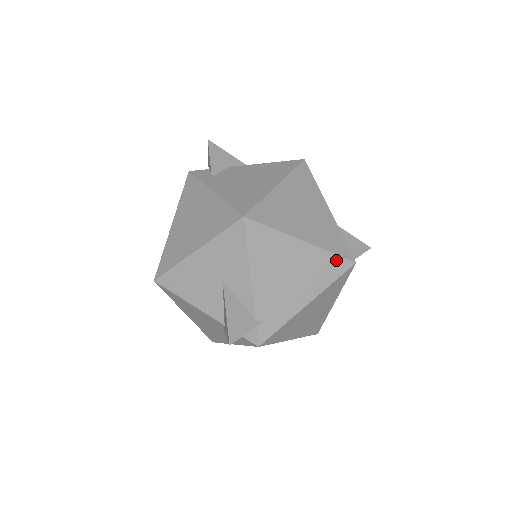
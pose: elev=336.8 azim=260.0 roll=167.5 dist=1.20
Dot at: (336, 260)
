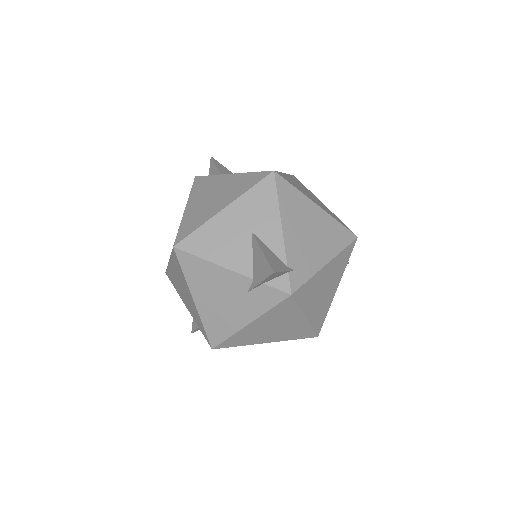
Dot at: (343, 230)
